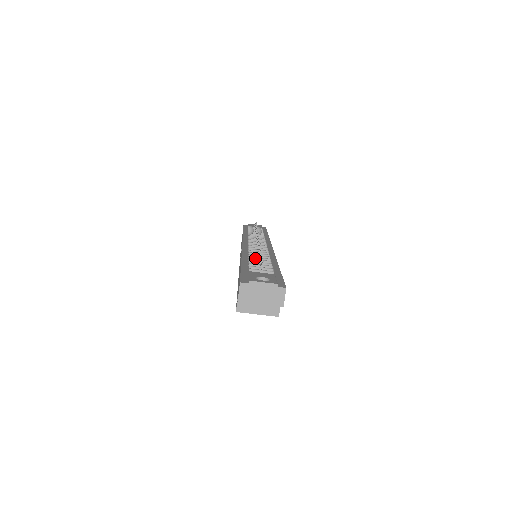
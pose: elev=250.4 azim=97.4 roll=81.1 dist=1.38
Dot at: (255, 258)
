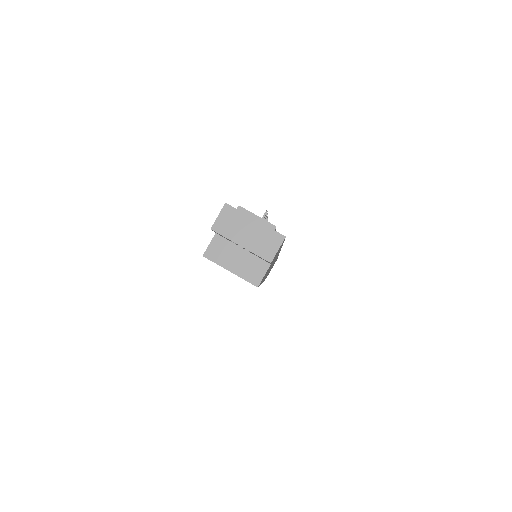
Dot at: occluded
